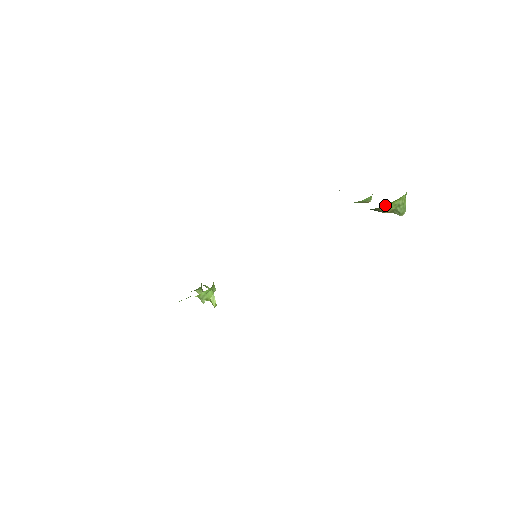
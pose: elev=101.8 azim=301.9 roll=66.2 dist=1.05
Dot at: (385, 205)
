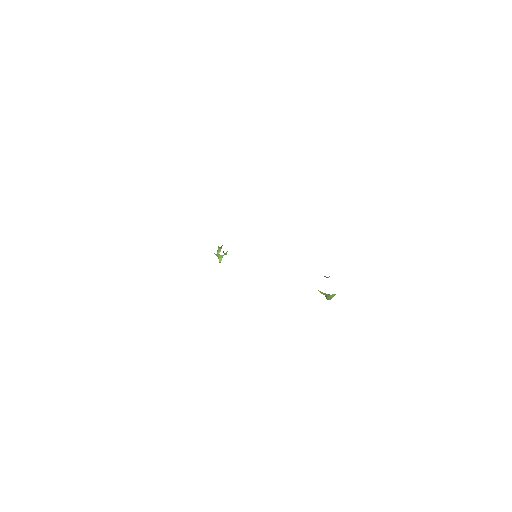
Dot at: occluded
